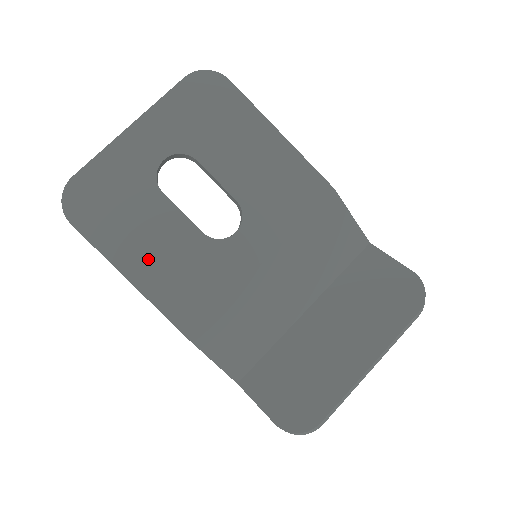
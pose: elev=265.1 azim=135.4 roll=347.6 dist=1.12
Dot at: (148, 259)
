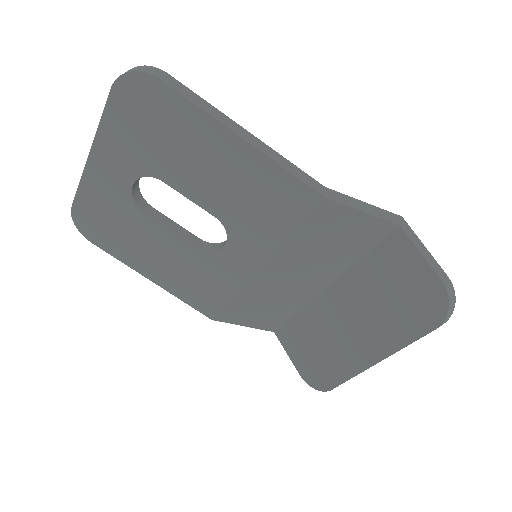
Dot at: (159, 267)
